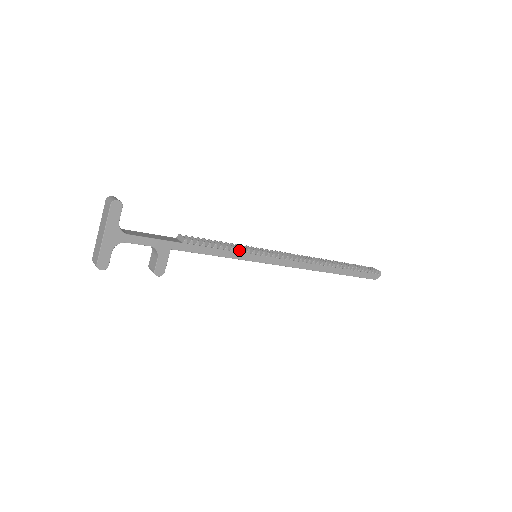
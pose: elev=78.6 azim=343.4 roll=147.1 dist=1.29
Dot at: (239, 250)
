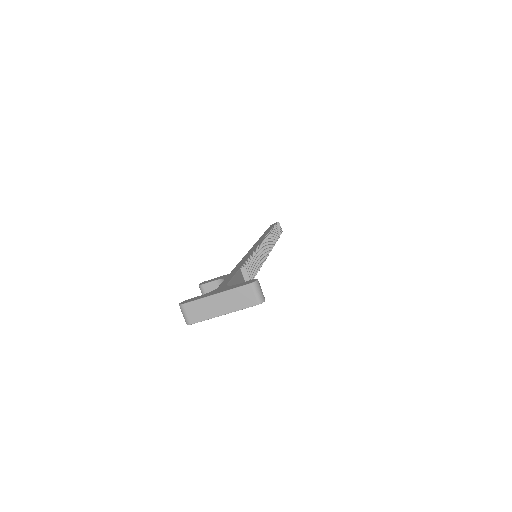
Dot at: occluded
